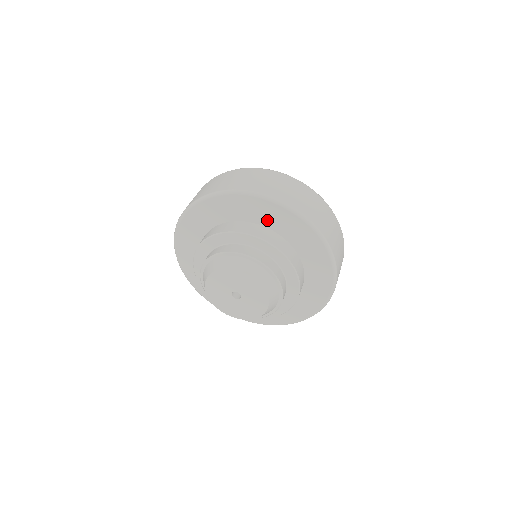
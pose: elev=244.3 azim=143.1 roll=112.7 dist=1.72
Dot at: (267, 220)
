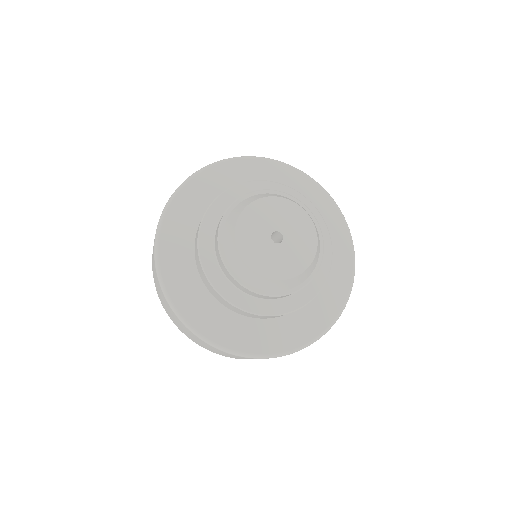
Dot at: occluded
